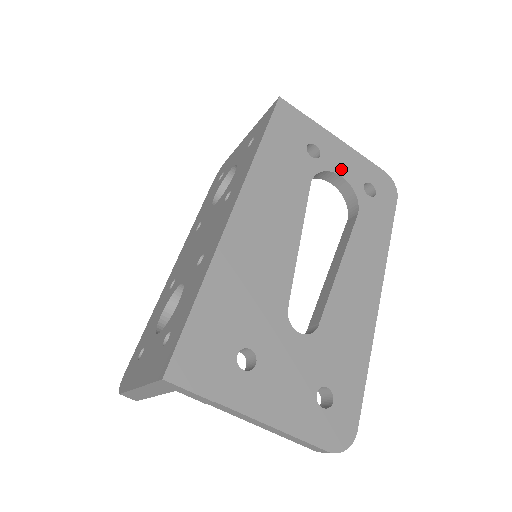
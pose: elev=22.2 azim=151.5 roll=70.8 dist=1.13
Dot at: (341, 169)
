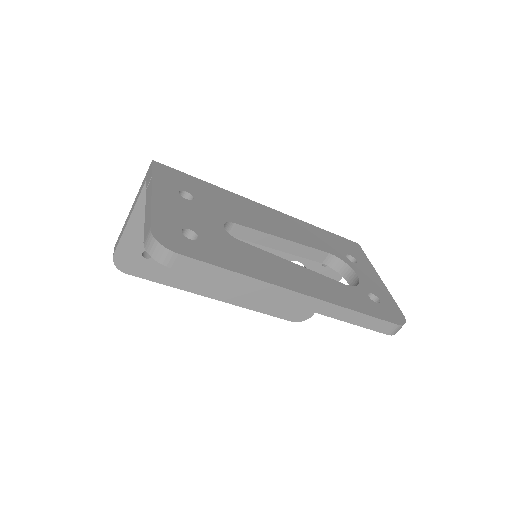
Dot at: (362, 277)
